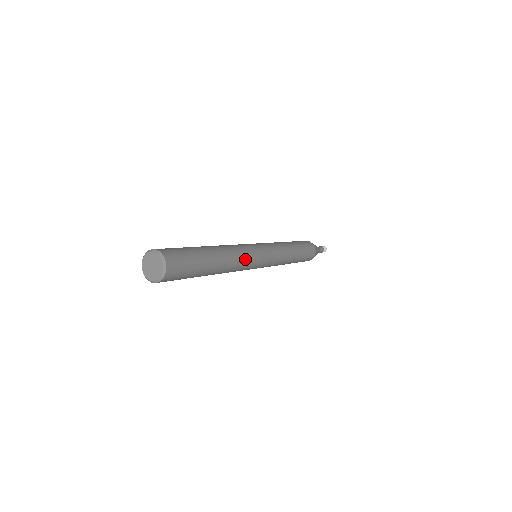
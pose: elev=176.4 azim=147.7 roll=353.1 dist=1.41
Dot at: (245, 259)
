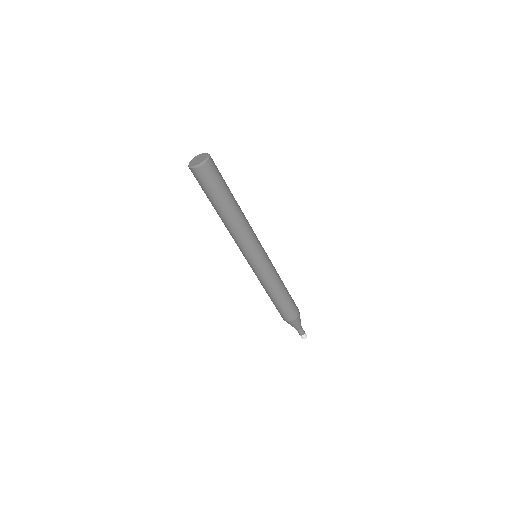
Dot at: (250, 234)
